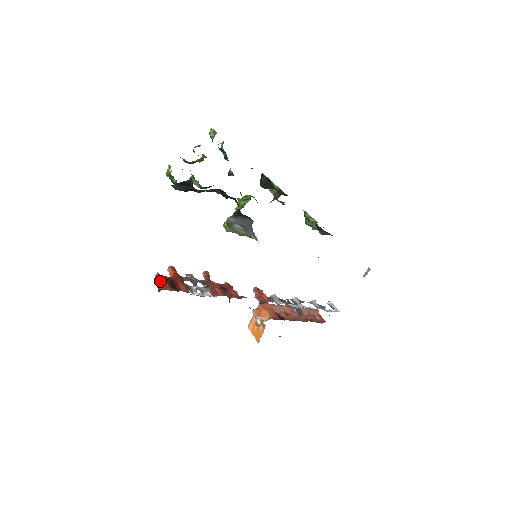
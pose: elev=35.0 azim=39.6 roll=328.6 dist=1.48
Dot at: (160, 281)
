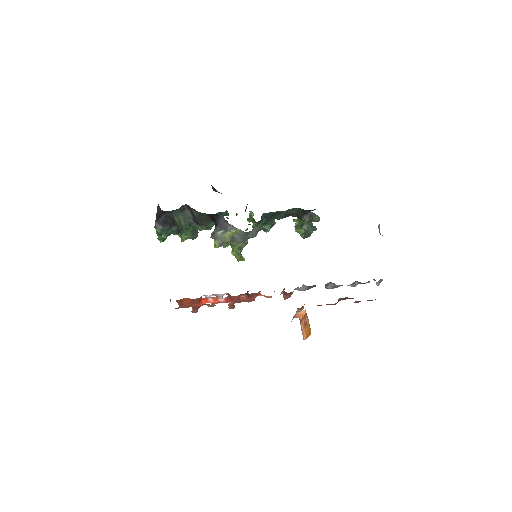
Dot at: occluded
